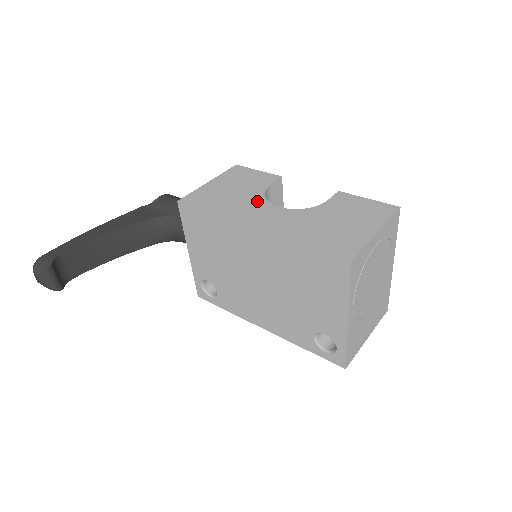
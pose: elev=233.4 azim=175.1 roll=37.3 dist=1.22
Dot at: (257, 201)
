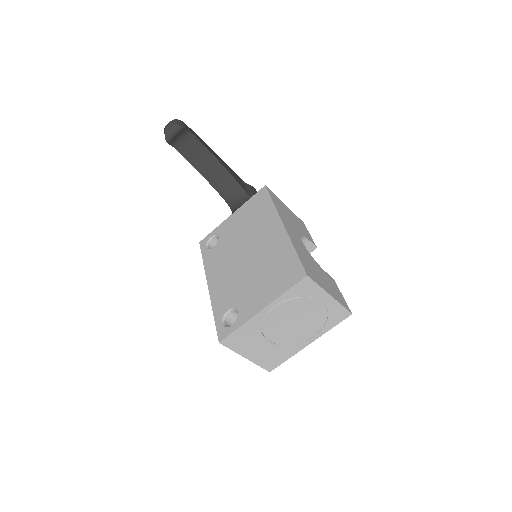
Dot at: (296, 230)
